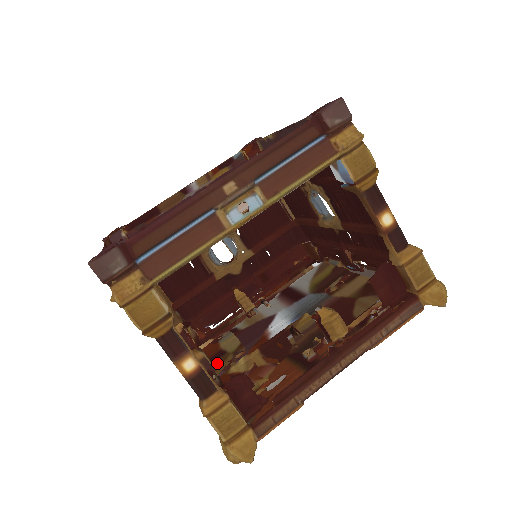
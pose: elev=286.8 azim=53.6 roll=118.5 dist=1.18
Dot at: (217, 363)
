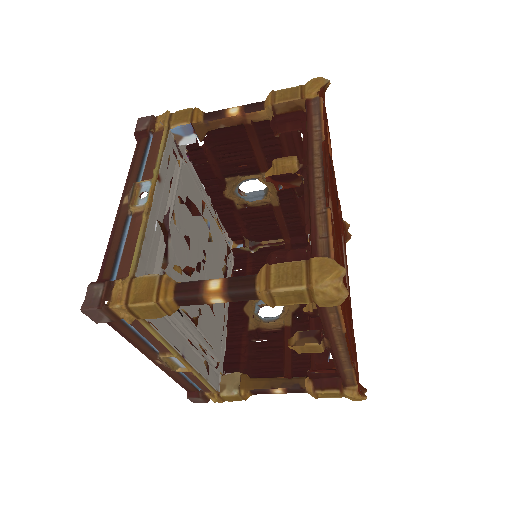
Dot at: occluded
